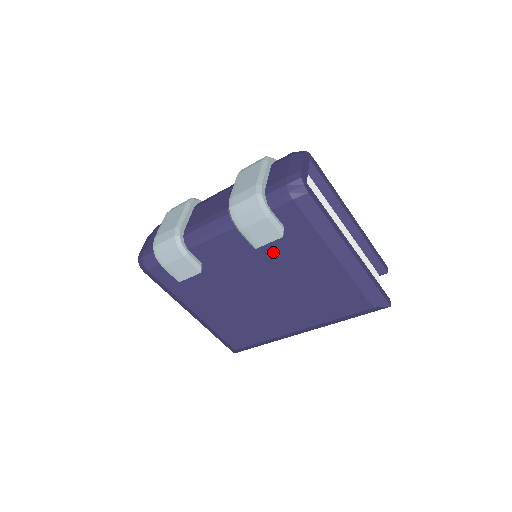
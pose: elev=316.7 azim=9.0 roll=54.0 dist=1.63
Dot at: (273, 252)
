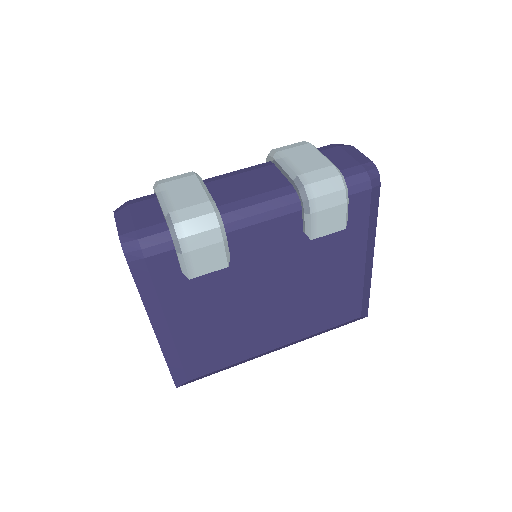
Dot at: (316, 247)
